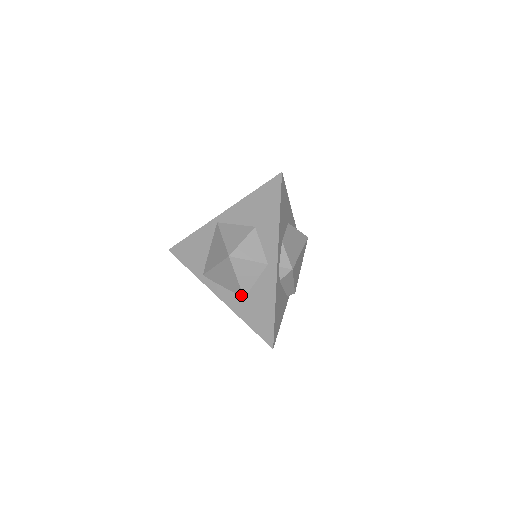
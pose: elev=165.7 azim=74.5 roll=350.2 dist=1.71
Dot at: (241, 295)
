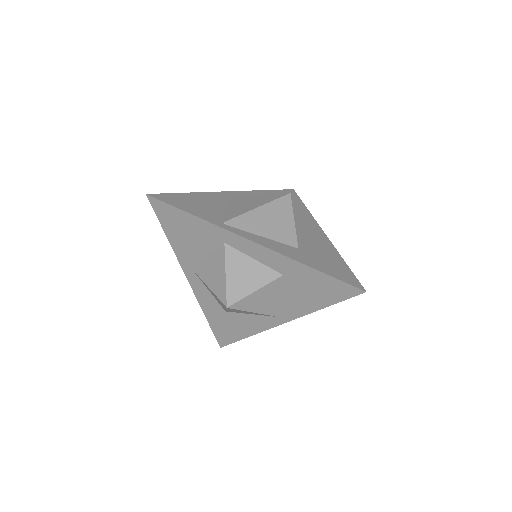
Dot at: (294, 244)
